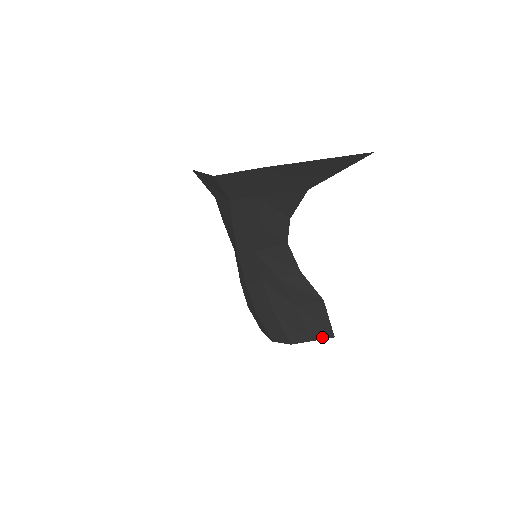
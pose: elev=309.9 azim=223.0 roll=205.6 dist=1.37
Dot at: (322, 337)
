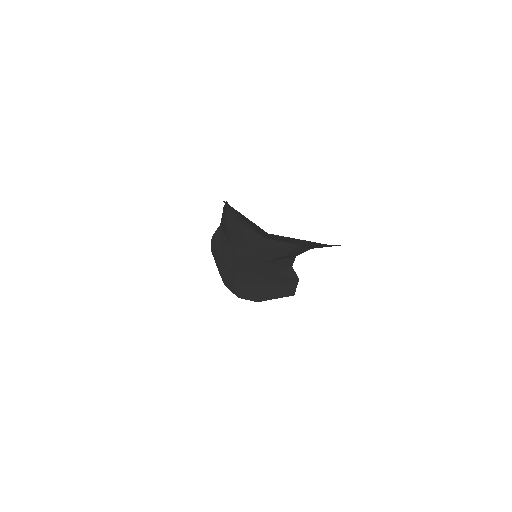
Dot at: (284, 296)
